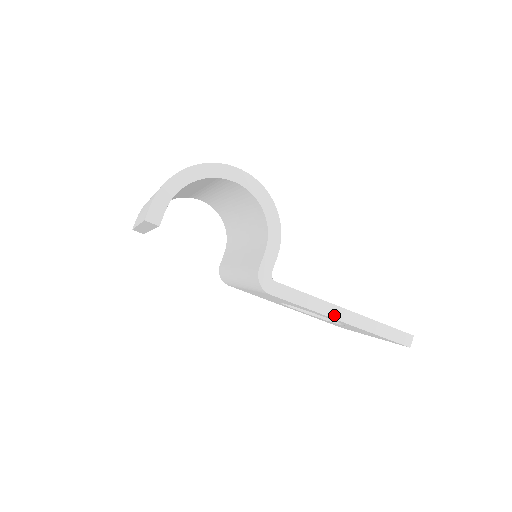
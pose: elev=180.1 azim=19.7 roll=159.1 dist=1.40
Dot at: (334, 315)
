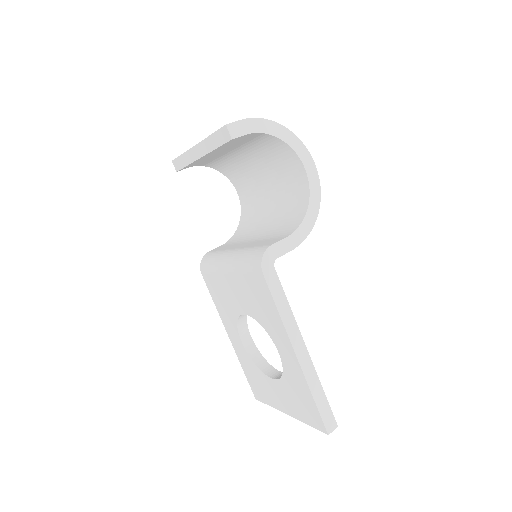
Dot at: (294, 342)
